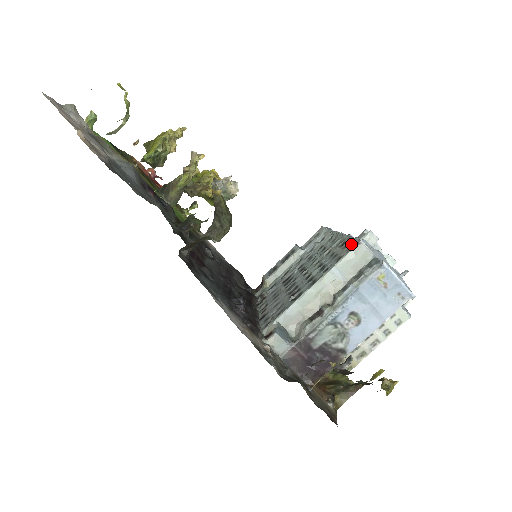
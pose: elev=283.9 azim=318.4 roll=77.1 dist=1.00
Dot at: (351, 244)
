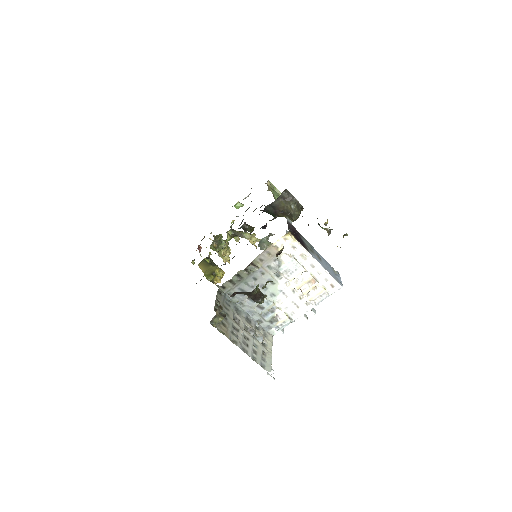
Dot at: occluded
